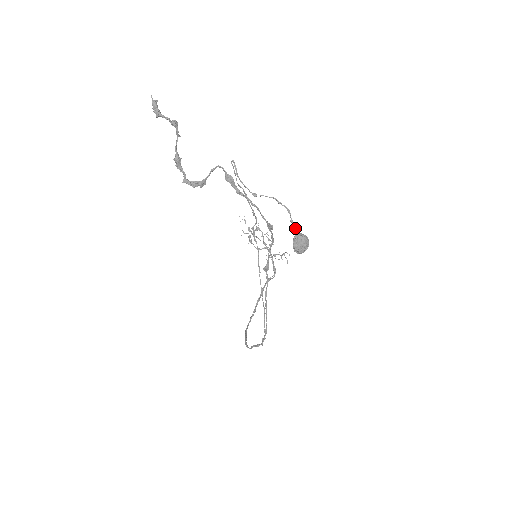
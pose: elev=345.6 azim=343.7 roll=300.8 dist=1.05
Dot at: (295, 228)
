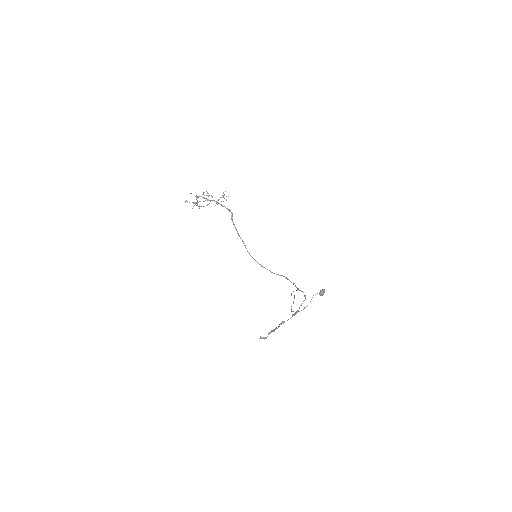
Dot at: occluded
